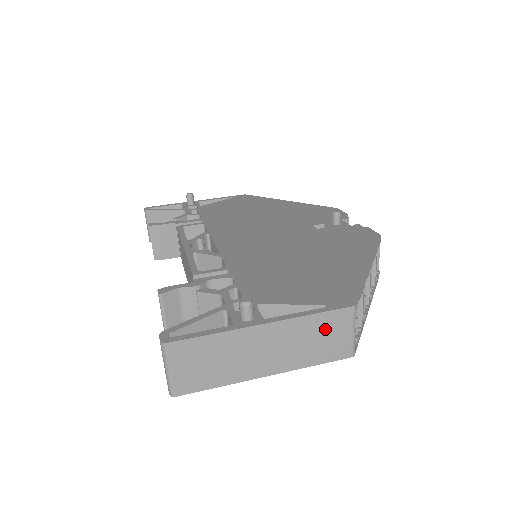
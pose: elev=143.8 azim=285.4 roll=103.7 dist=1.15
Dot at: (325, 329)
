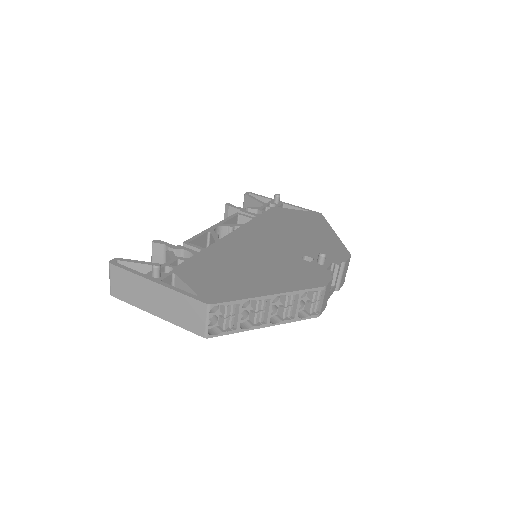
Dot at: (189, 308)
